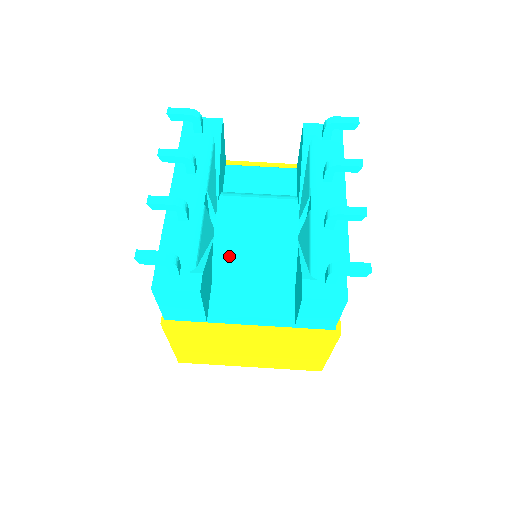
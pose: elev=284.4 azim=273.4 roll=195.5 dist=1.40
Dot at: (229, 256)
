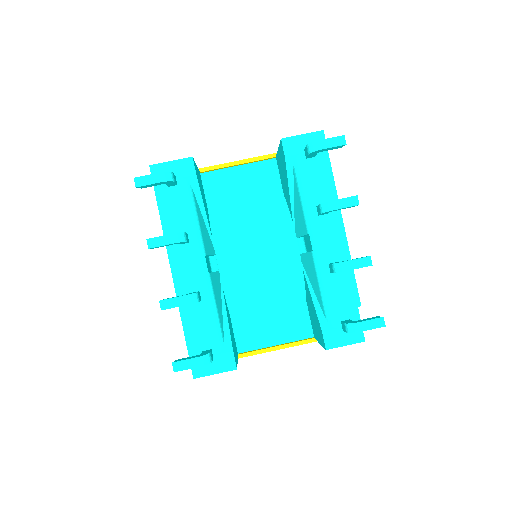
Dot at: (241, 295)
